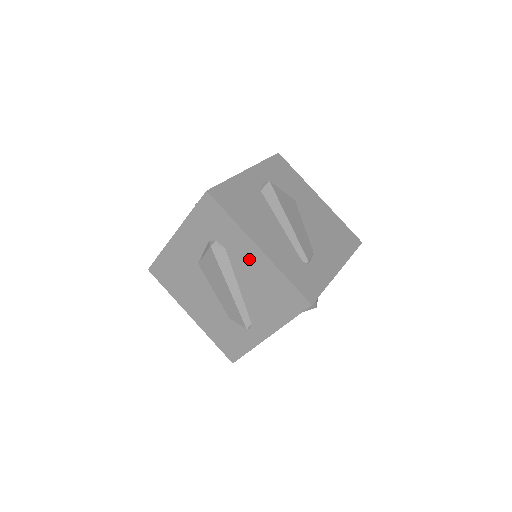
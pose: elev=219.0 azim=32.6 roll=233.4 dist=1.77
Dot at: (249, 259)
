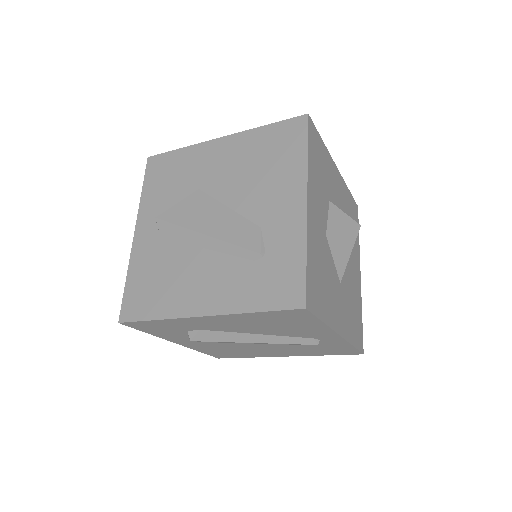
Dot at: (218, 323)
